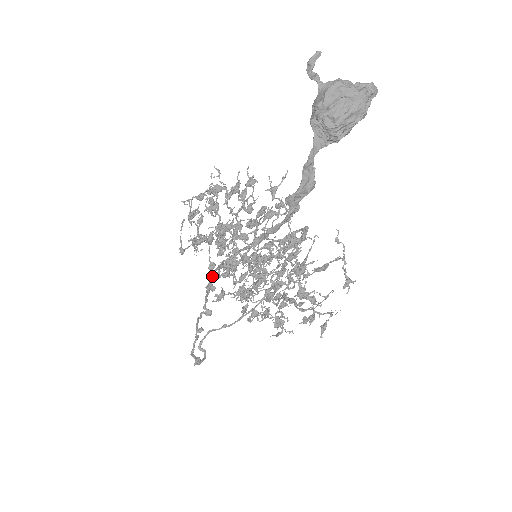
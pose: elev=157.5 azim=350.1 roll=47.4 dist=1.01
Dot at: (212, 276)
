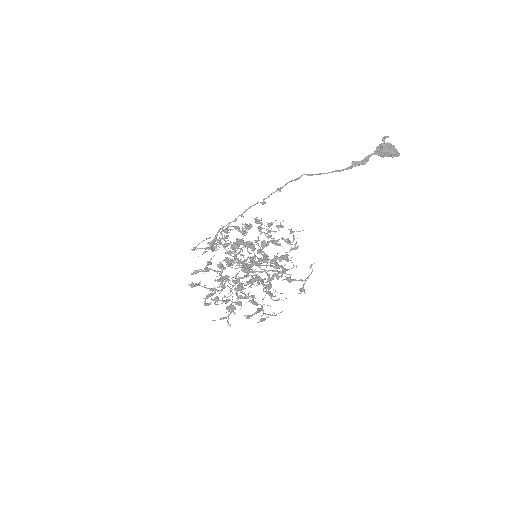
Dot at: (286, 184)
